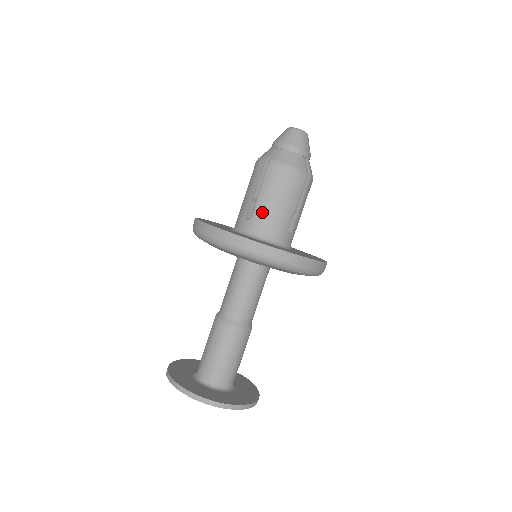
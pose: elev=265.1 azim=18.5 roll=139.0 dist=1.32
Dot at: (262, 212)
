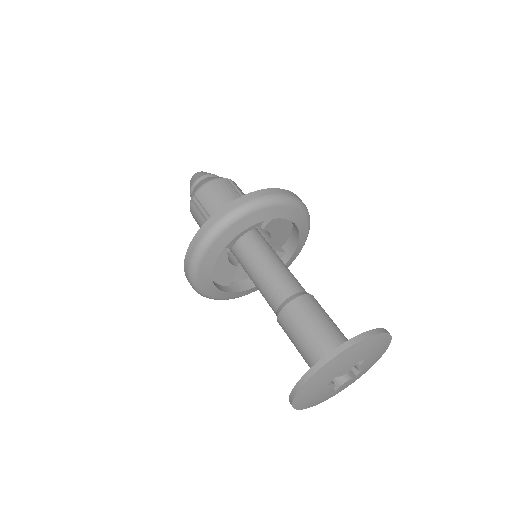
Dot at: occluded
